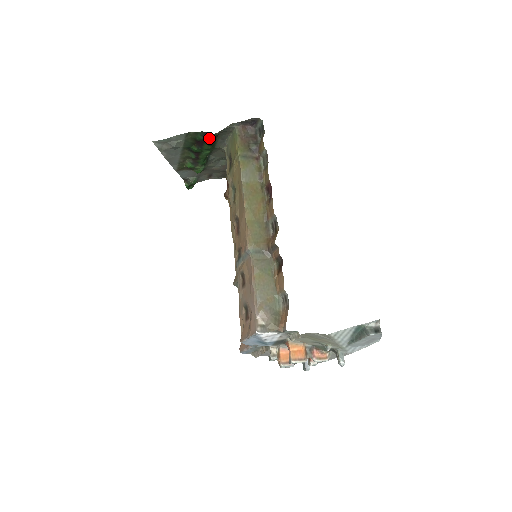
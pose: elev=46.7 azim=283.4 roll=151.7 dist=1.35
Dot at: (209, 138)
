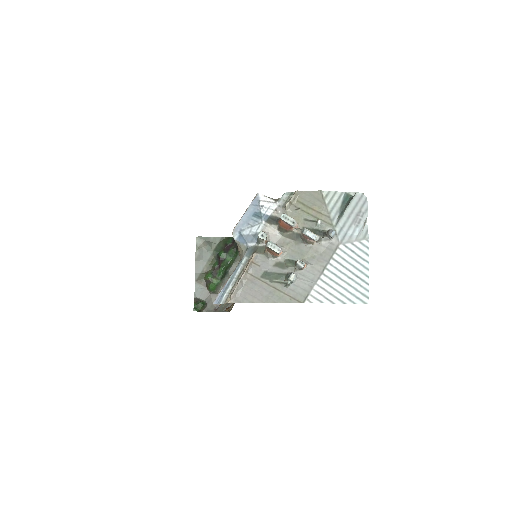
Dot at: occluded
